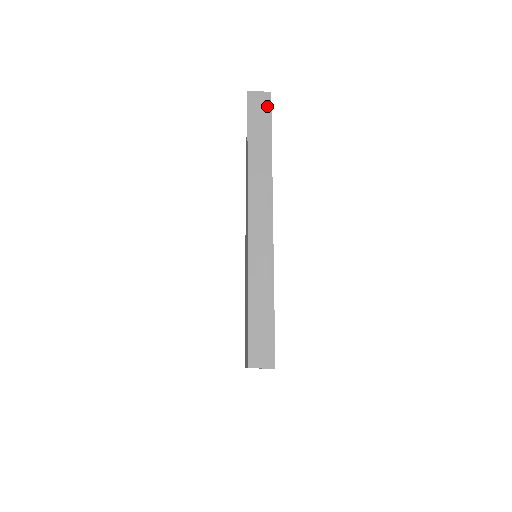
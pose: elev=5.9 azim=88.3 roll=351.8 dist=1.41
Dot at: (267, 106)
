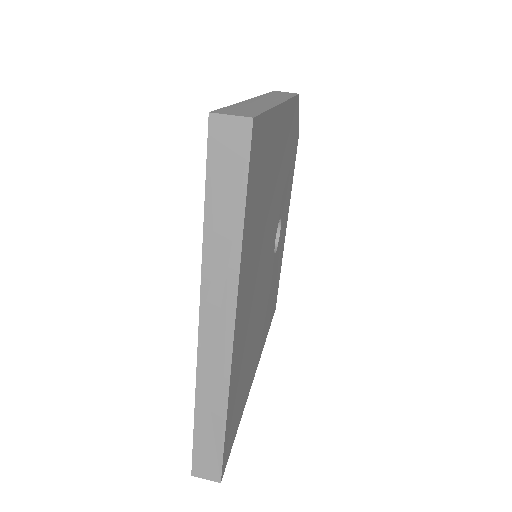
Dot at: (242, 149)
